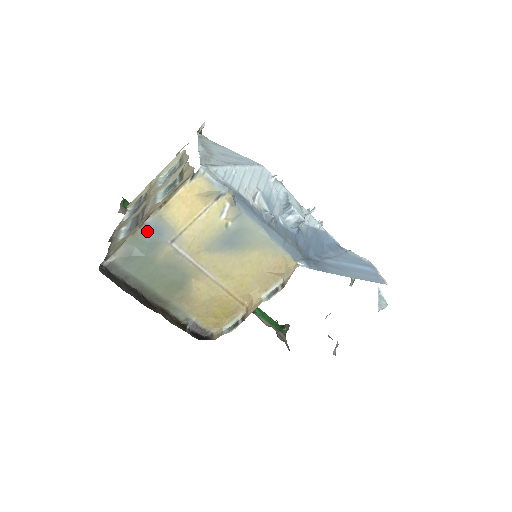
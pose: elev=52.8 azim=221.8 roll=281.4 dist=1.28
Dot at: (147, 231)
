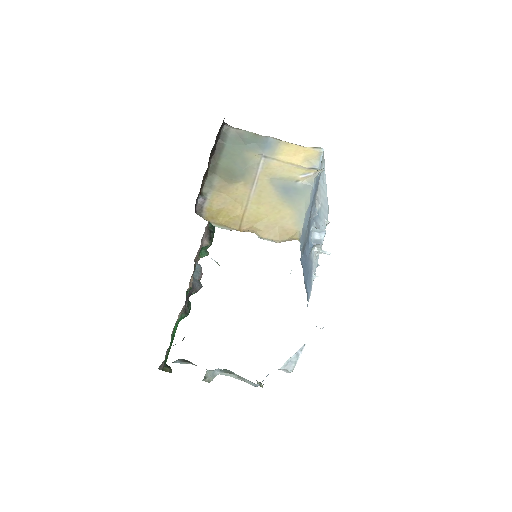
Dot at: (263, 140)
